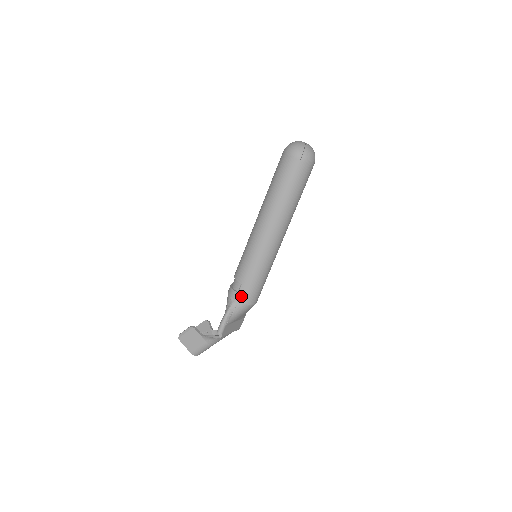
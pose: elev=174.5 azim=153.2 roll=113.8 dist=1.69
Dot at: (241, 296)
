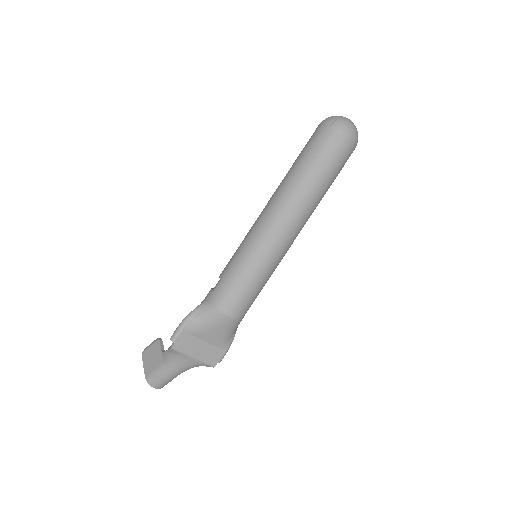
Dot at: (214, 295)
